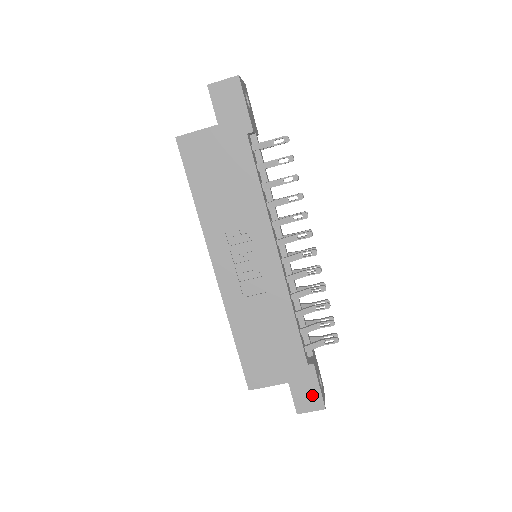
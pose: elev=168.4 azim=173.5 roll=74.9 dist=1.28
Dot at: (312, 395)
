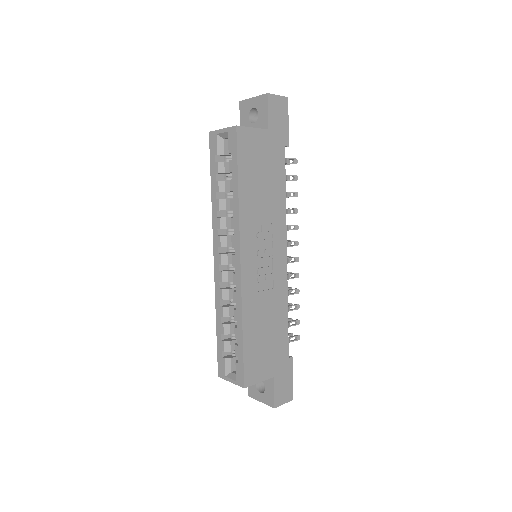
Dot at: (287, 387)
